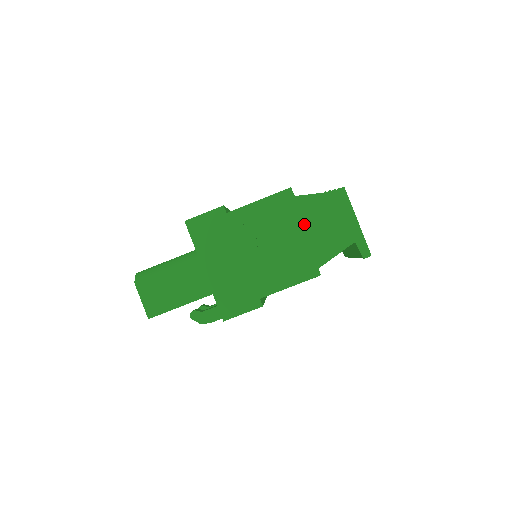
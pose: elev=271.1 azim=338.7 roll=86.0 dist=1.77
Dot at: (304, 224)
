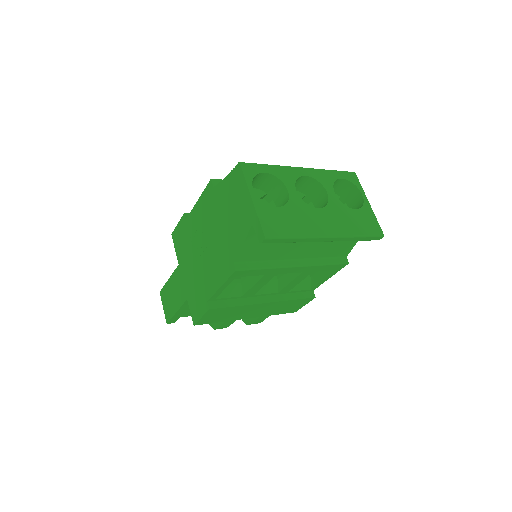
Dot at: (221, 215)
